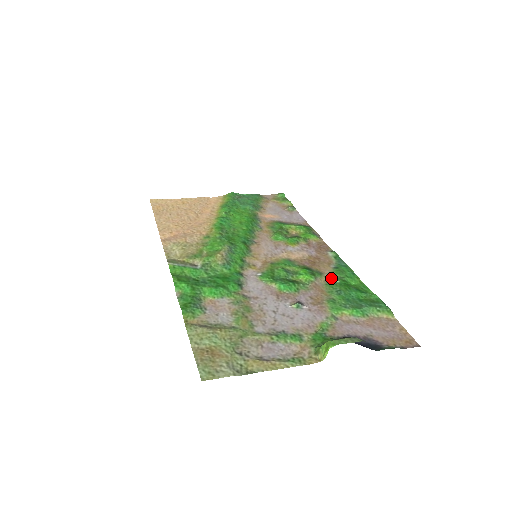
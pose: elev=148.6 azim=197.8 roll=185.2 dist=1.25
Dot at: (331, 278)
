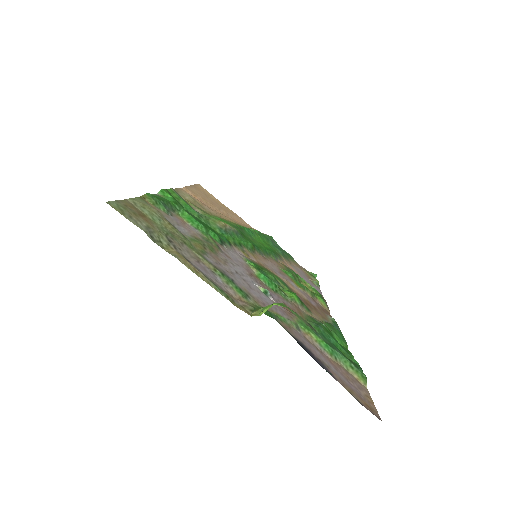
Dot at: (318, 320)
